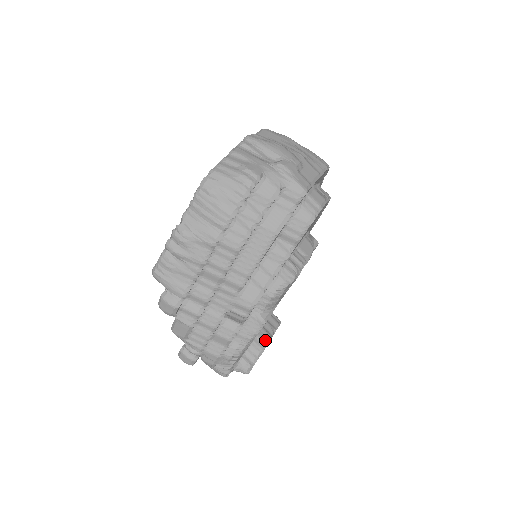
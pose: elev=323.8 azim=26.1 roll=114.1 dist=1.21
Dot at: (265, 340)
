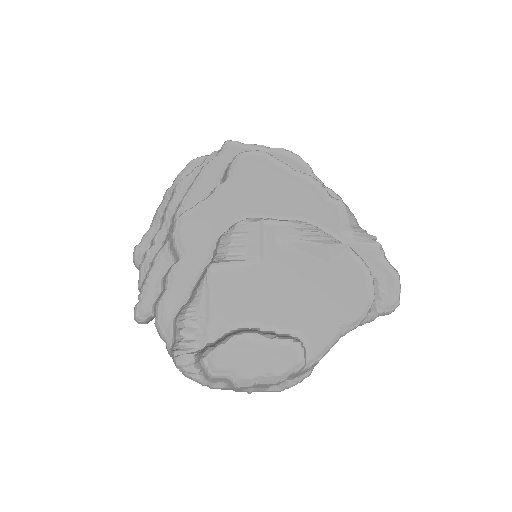
Dot at: (246, 331)
